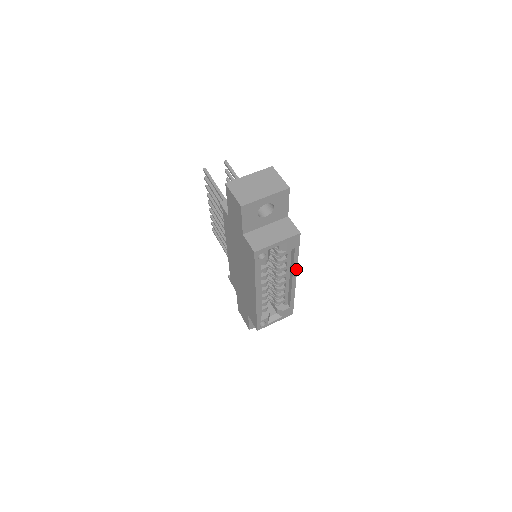
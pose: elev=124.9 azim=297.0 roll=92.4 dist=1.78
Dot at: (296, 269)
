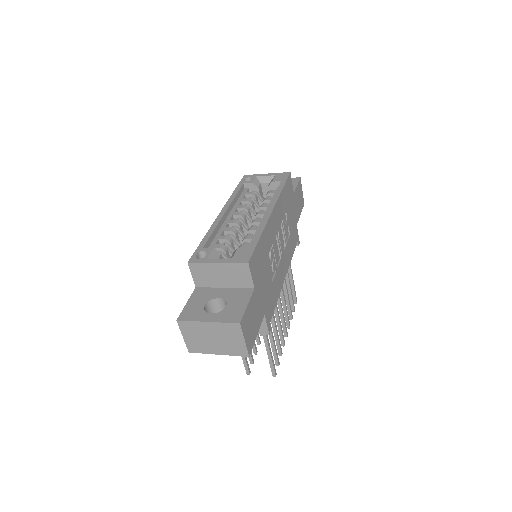
Dot at: (276, 201)
